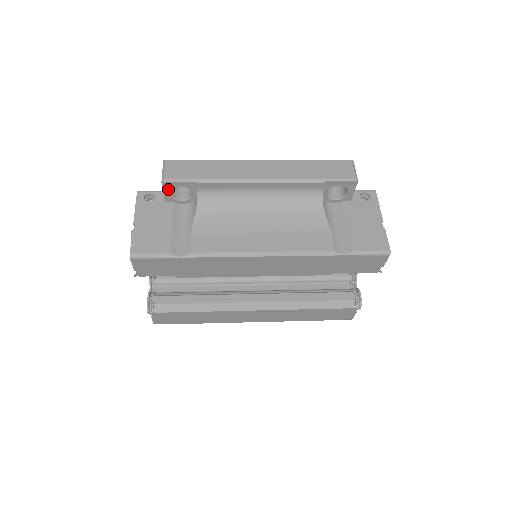
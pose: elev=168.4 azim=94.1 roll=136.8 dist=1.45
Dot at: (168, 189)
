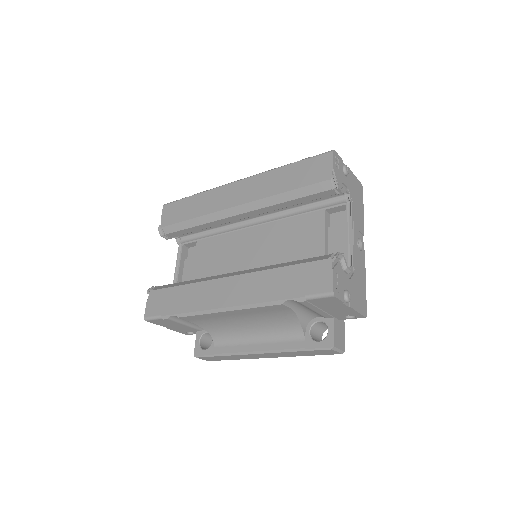
Dot at: occluded
